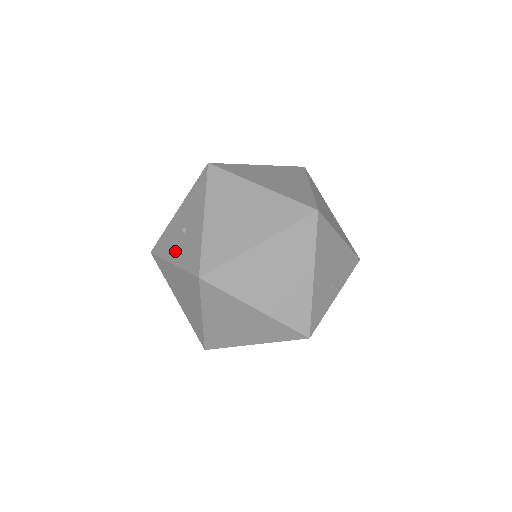
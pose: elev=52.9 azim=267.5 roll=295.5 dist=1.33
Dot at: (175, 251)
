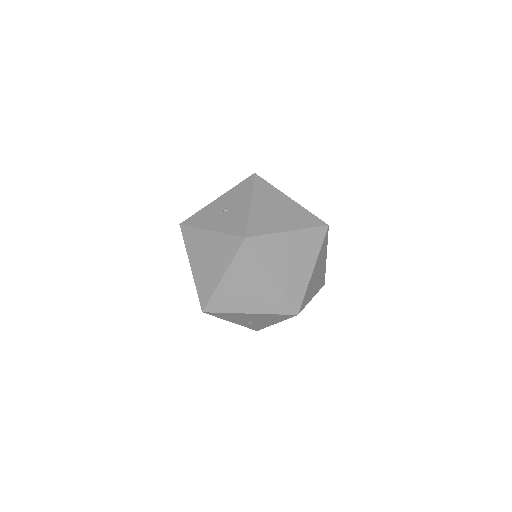
Dot at: (215, 222)
